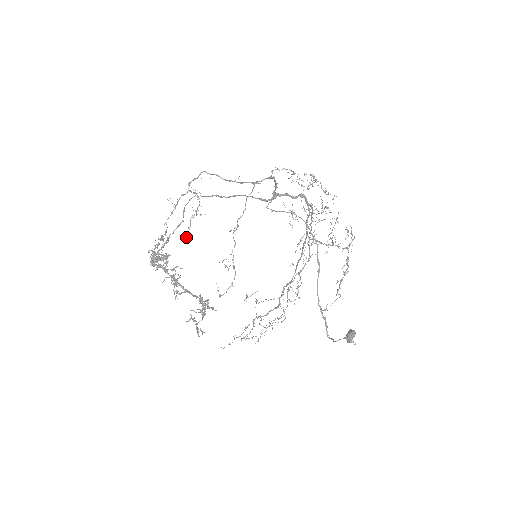
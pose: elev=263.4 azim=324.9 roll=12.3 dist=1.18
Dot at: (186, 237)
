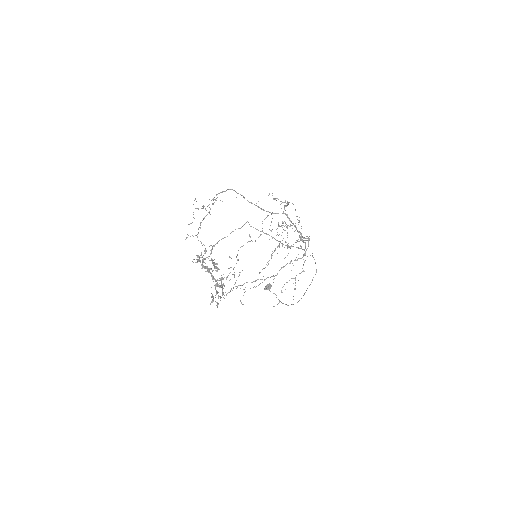
Dot at: occluded
